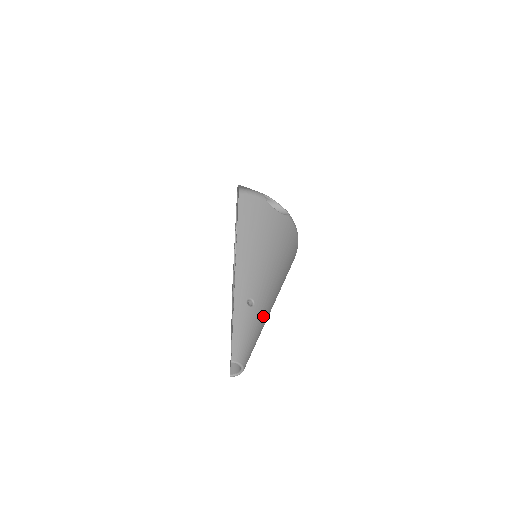
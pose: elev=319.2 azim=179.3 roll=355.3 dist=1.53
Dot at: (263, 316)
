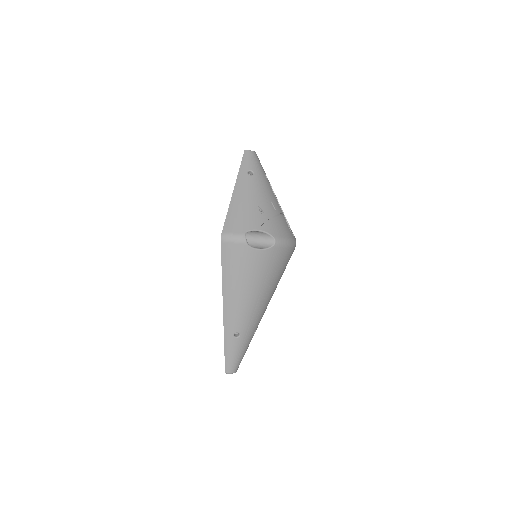
Dot at: (250, 335)
